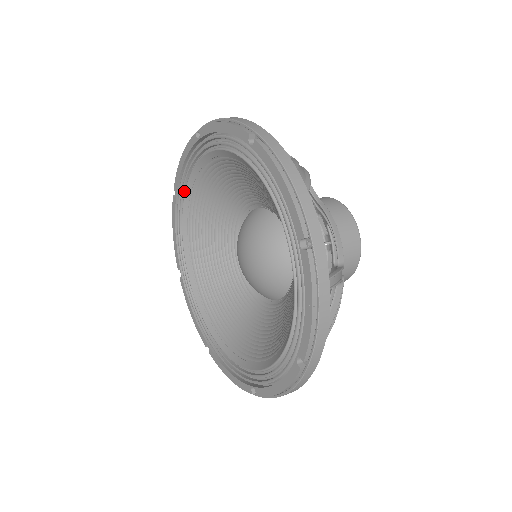
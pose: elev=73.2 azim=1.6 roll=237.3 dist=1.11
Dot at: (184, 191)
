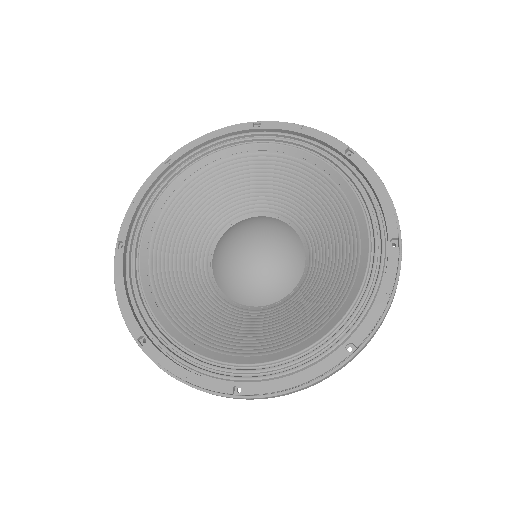
Dot at: (189, 164)
